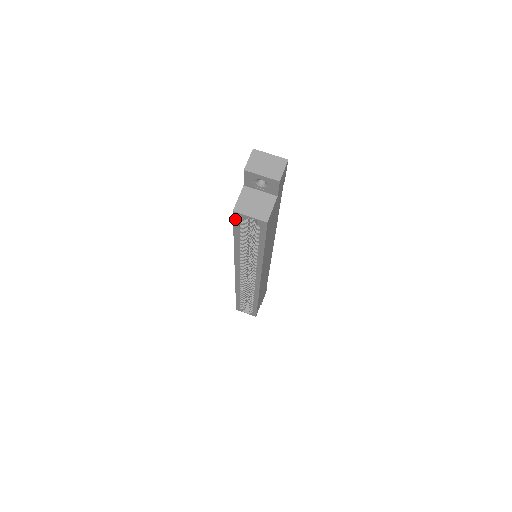
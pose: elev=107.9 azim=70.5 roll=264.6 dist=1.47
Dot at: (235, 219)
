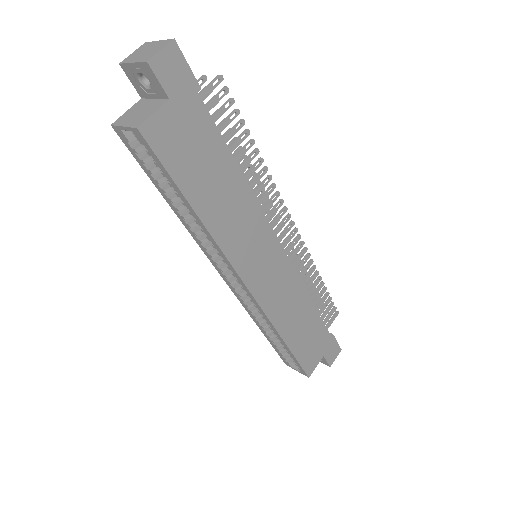
Dot at: (126, 143)
